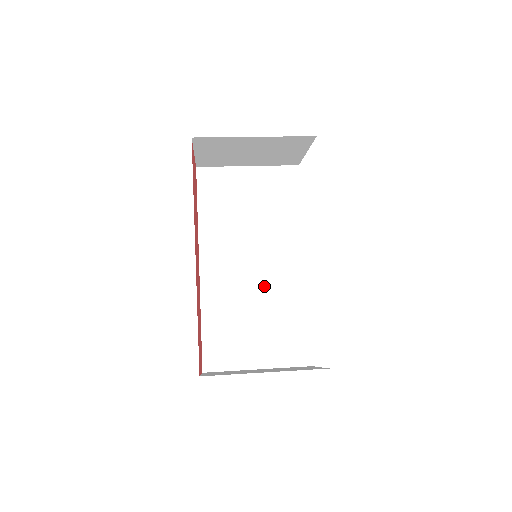
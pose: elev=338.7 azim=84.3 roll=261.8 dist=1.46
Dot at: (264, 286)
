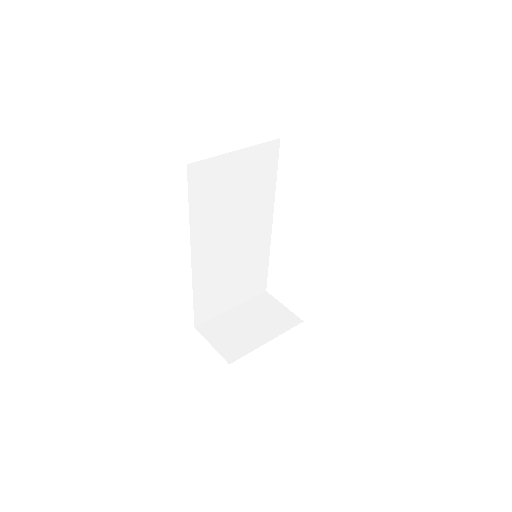
Dot at: (241, 253)
